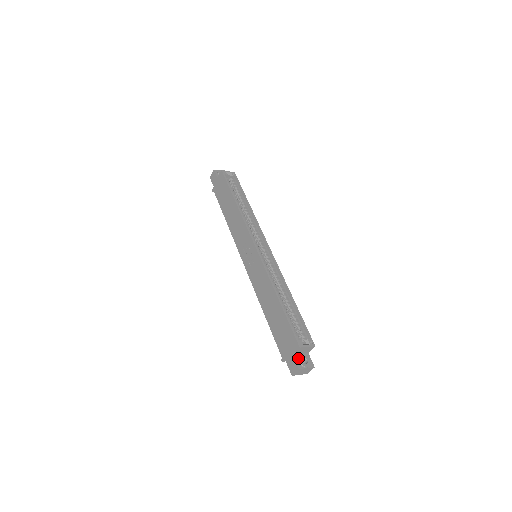
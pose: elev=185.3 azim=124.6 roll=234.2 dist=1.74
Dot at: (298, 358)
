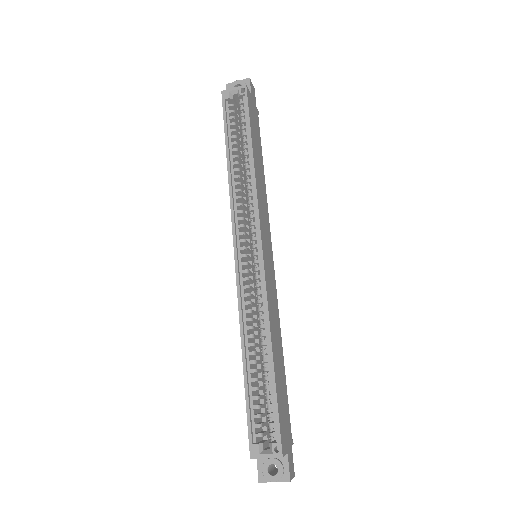
Dot at: (263, 463)
